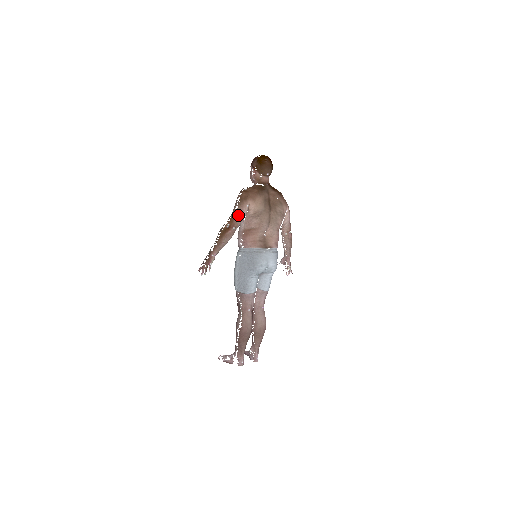
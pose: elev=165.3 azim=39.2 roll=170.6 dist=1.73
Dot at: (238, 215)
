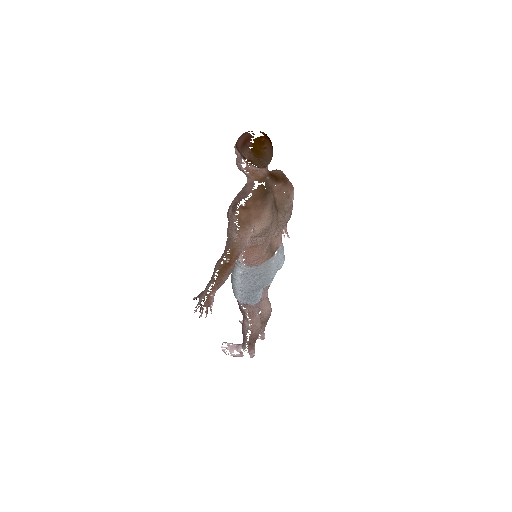
Dot at: (241, 246)
